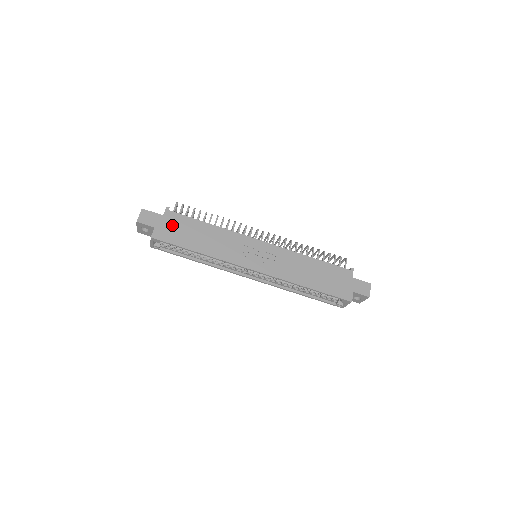
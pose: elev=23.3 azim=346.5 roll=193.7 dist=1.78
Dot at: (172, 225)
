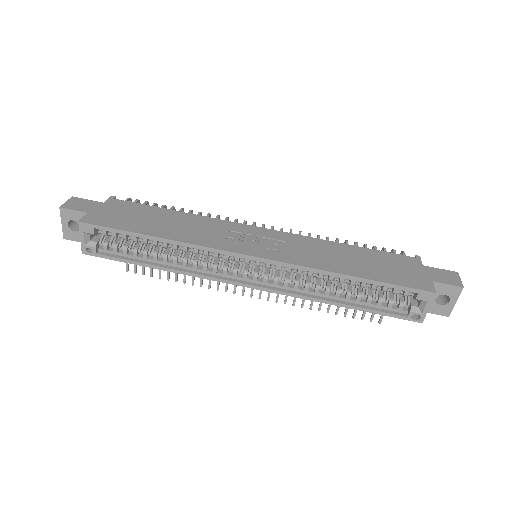
Dot at: (117, 211)
